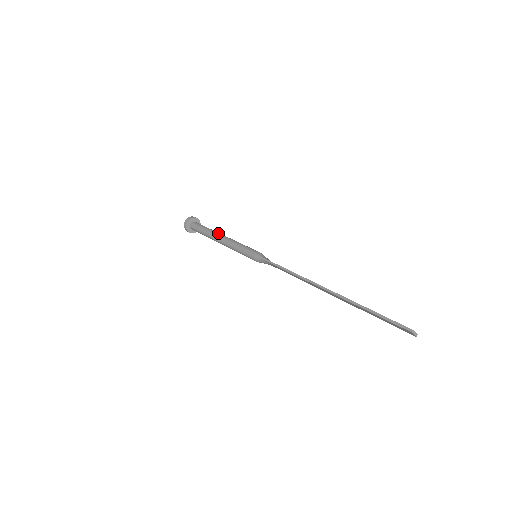
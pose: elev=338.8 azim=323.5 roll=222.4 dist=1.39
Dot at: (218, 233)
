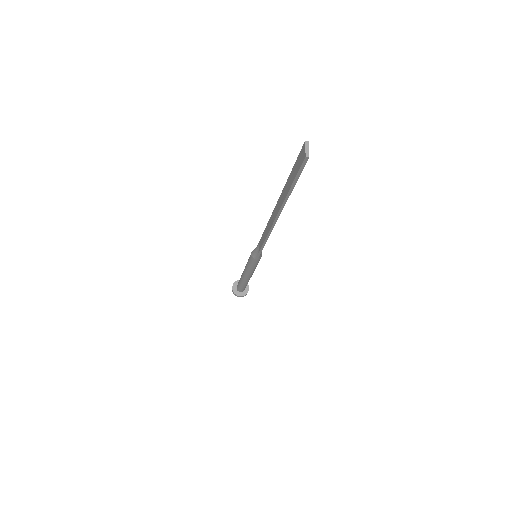
Dot at: occluded
